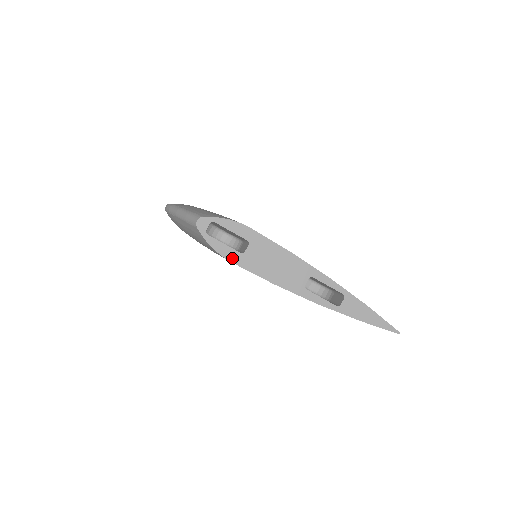
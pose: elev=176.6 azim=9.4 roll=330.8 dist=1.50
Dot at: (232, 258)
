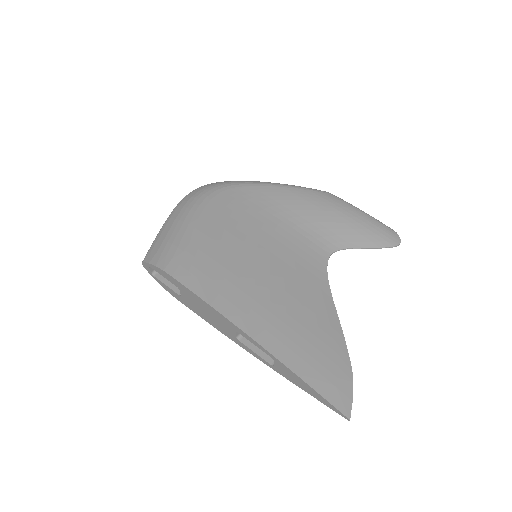
Dot at: (177, 298)
